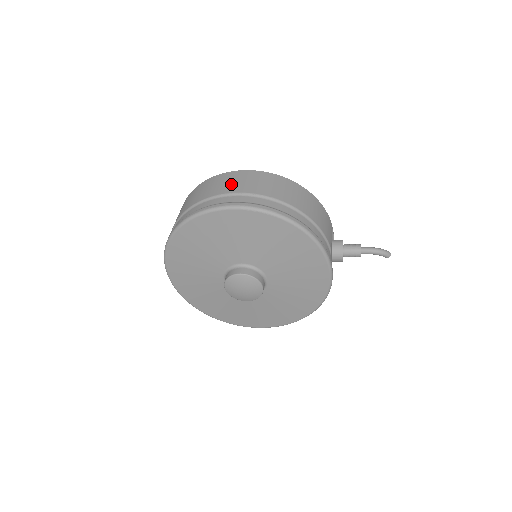
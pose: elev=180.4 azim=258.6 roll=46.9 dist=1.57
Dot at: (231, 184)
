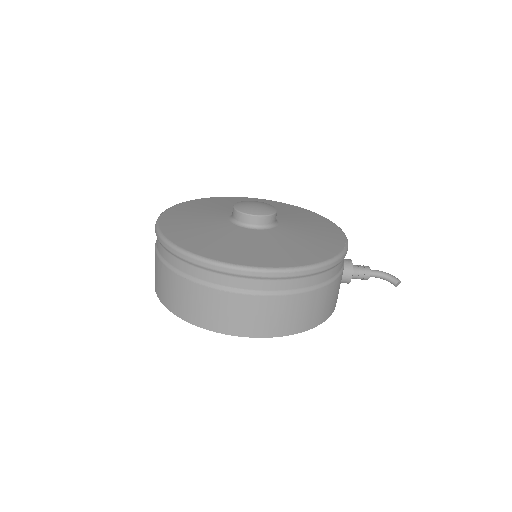
Dot at: occluded
